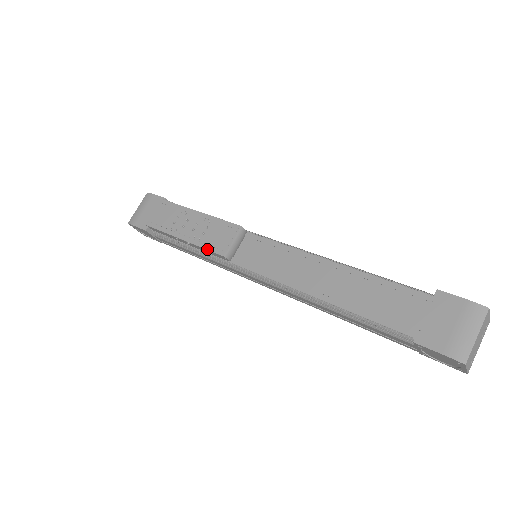
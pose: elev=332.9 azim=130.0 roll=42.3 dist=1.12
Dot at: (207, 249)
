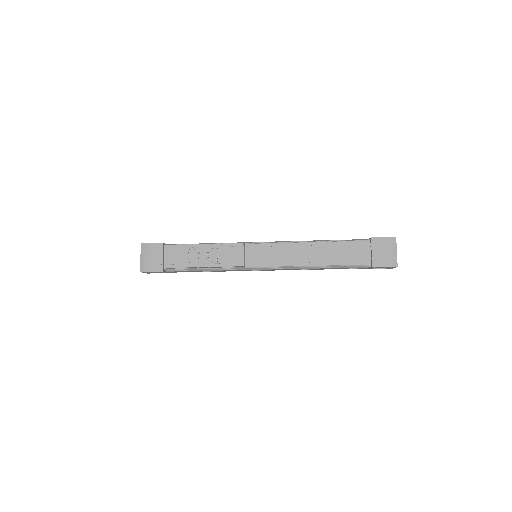
Dot at: (228, 266)
